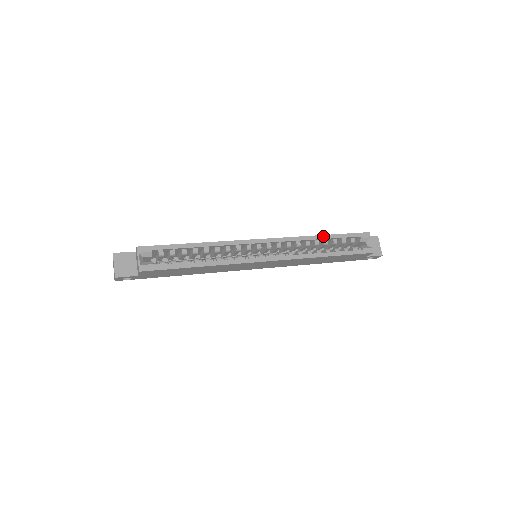
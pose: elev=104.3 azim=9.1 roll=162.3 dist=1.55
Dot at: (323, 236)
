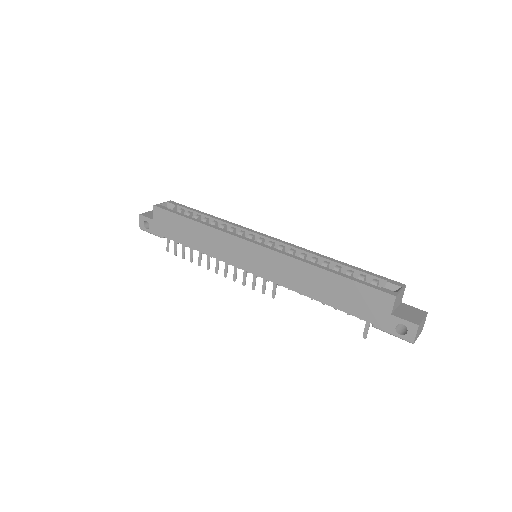
Dot at: (337, 261)
